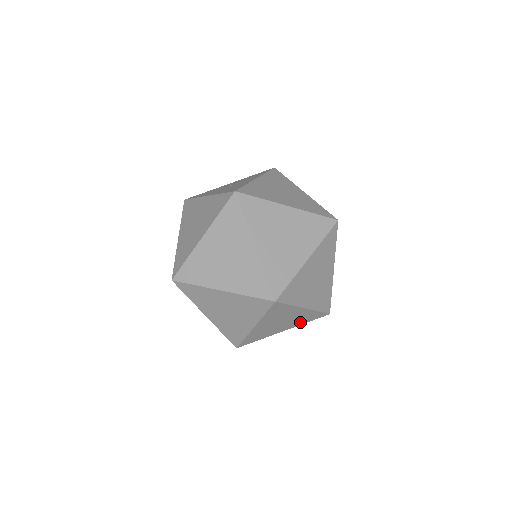
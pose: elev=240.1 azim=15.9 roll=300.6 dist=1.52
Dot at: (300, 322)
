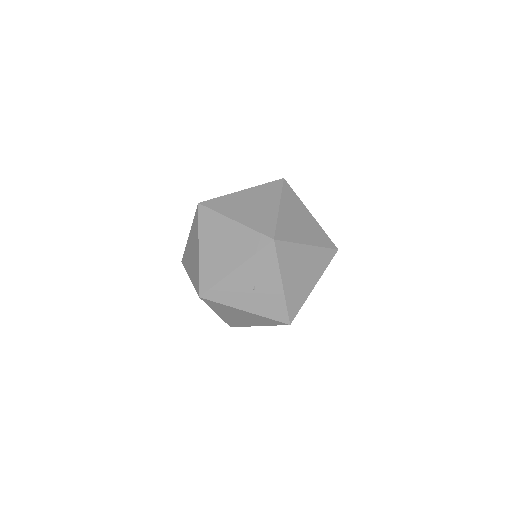
Dot at: (246, 252)
